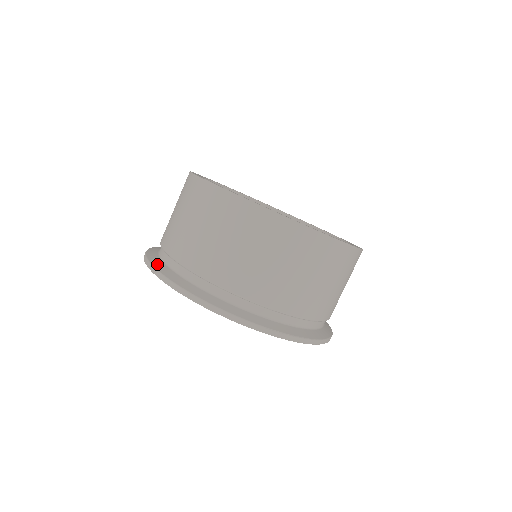
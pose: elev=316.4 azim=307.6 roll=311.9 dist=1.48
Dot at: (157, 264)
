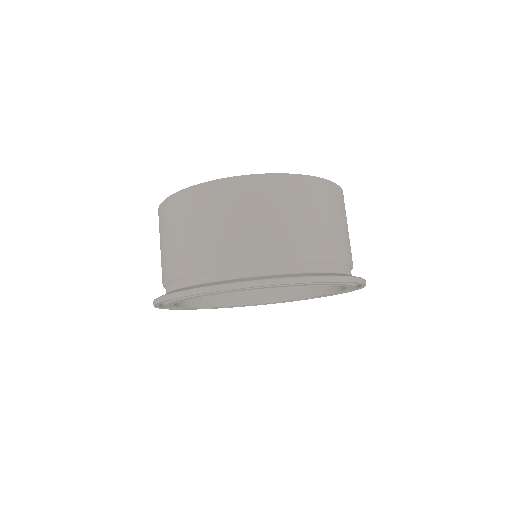
Dot at: (224, 282)
